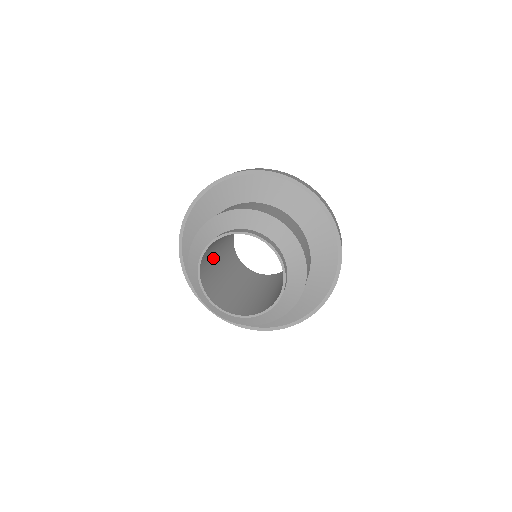
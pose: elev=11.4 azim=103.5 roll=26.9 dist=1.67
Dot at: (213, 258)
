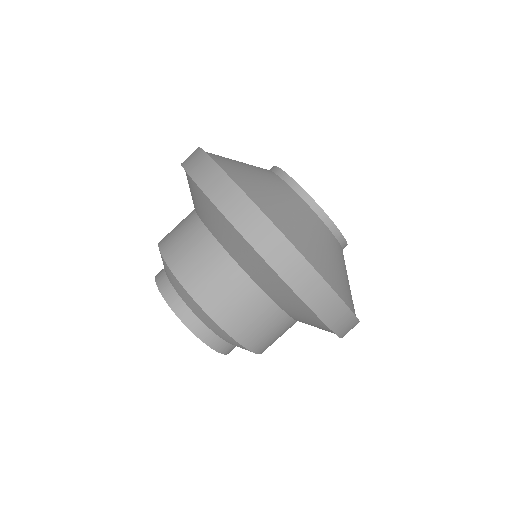
Dot at: occluded
